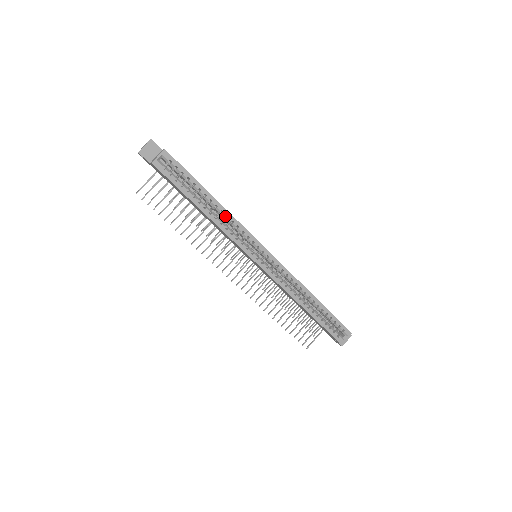
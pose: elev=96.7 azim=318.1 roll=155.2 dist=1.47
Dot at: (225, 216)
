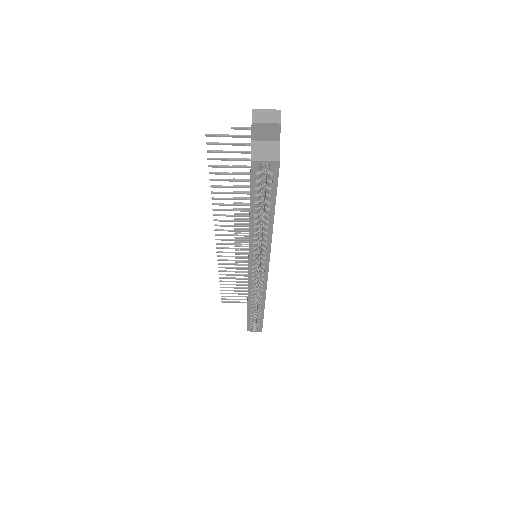
Dot at: (266, 233)
